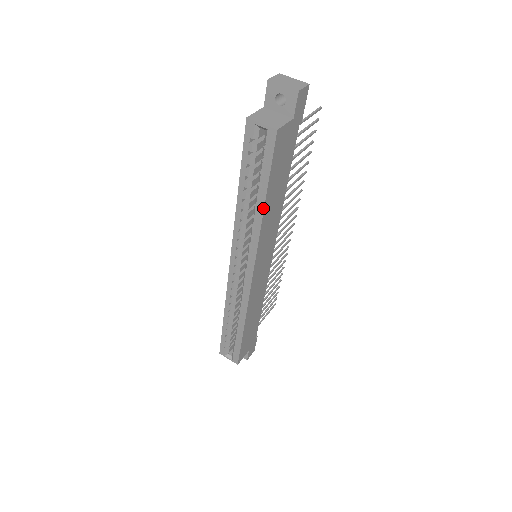
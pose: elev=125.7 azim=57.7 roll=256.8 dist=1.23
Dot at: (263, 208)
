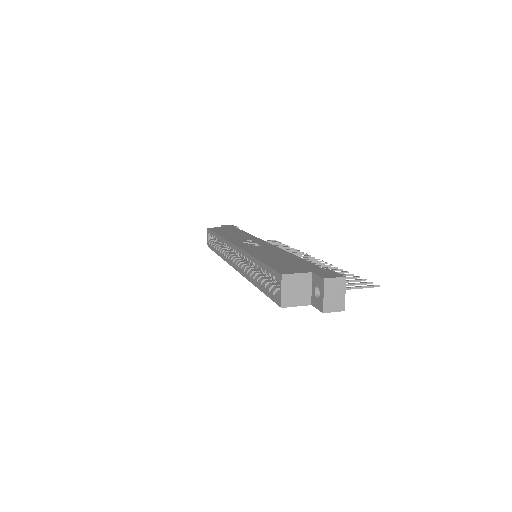
Dot at: (255, 285)
